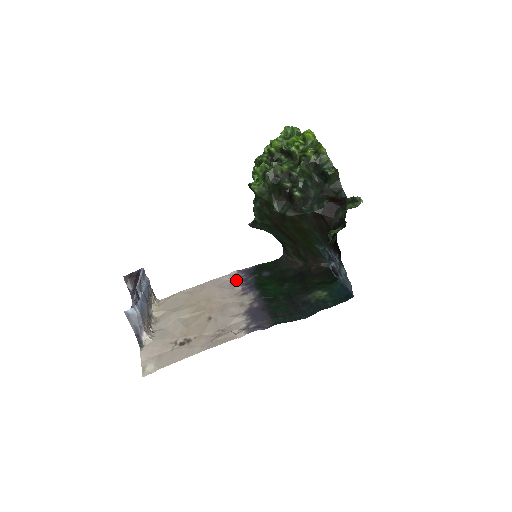
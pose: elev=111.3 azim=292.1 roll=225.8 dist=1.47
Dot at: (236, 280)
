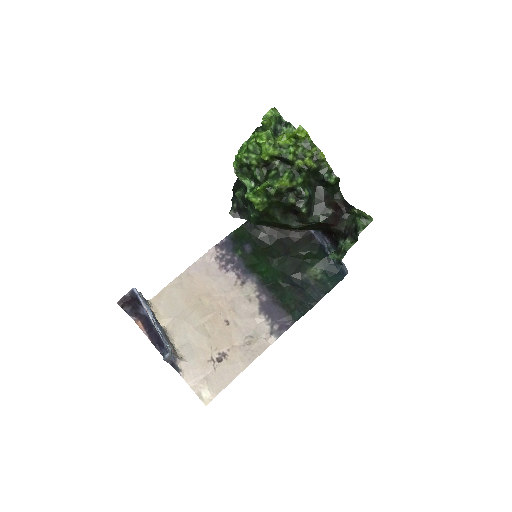
Dot at: (222, 262)
